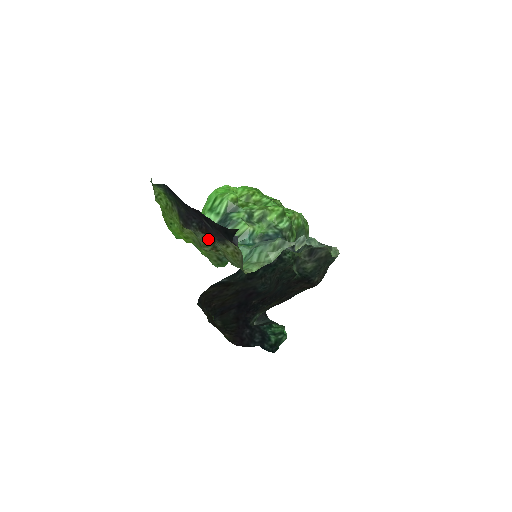
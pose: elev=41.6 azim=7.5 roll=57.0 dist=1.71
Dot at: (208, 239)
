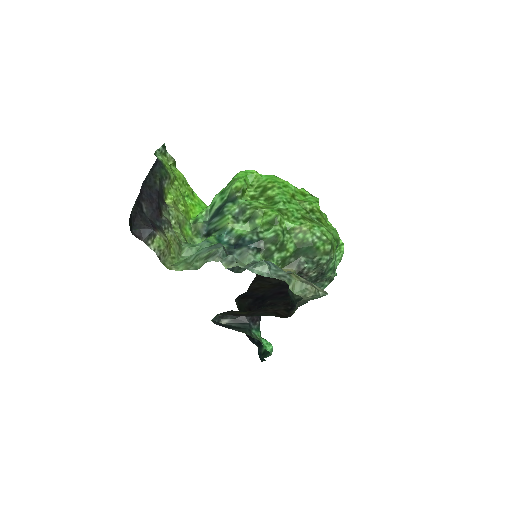
Dot at: (170, 222)
